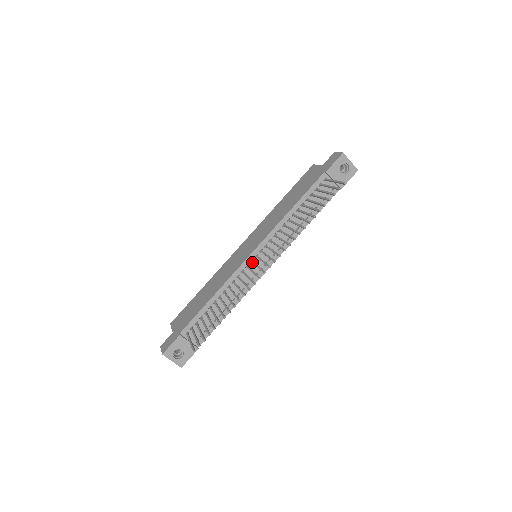
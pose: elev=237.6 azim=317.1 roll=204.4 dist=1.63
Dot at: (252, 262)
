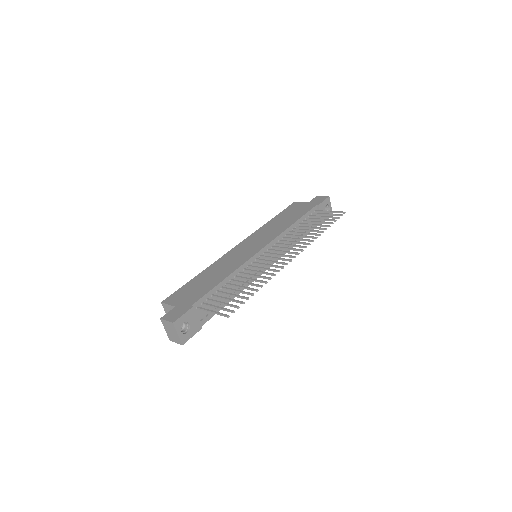
Dot at: (264, 256)
